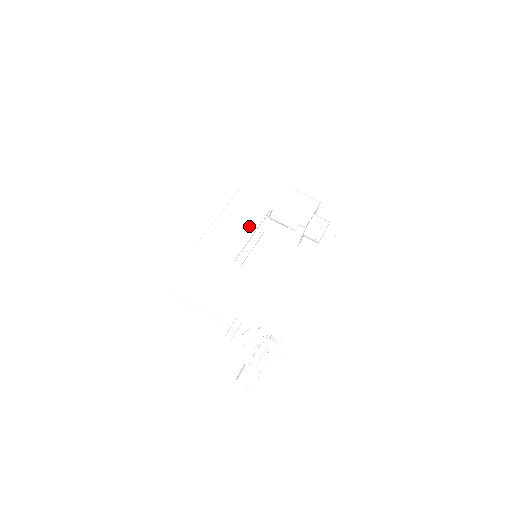
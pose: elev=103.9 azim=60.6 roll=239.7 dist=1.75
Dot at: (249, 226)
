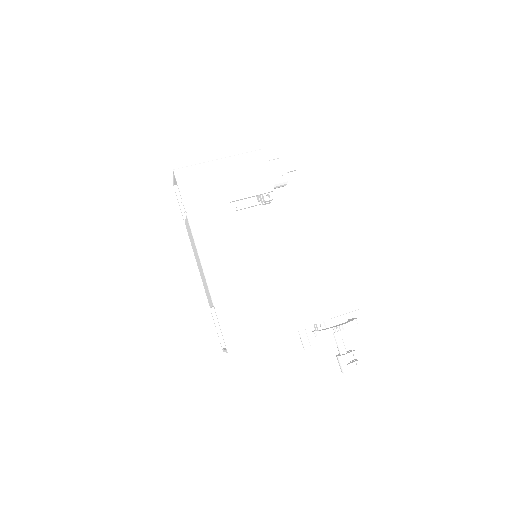
Dot at: (235, 243)
